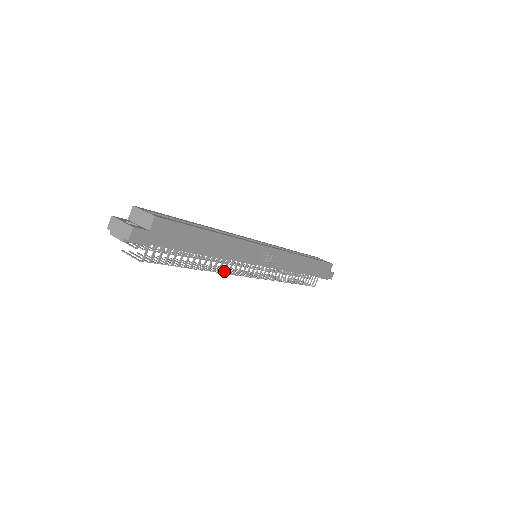
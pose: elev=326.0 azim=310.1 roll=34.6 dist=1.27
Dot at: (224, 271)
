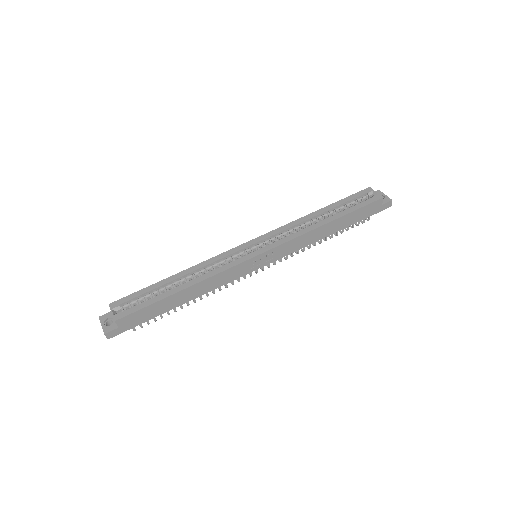
Dot at: (220, 290)
